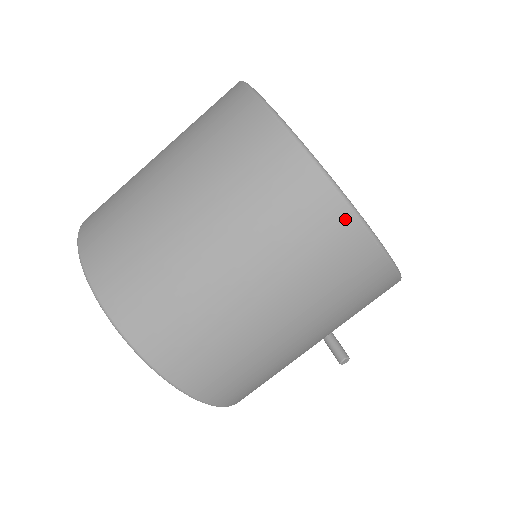
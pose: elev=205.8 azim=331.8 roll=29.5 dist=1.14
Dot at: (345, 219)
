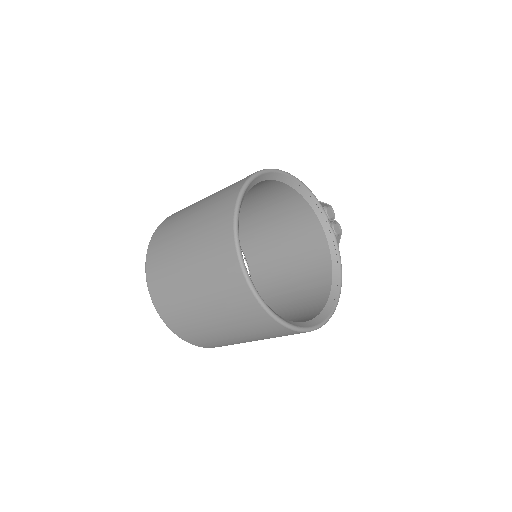
Dot at: (293, 332)
